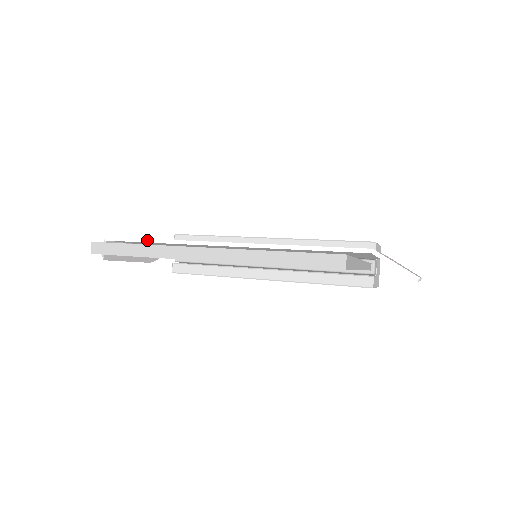
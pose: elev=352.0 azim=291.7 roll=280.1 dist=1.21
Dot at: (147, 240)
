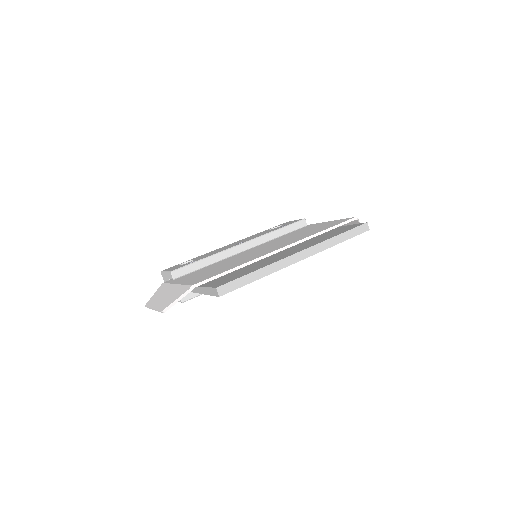
Dot at: (228, 272)
